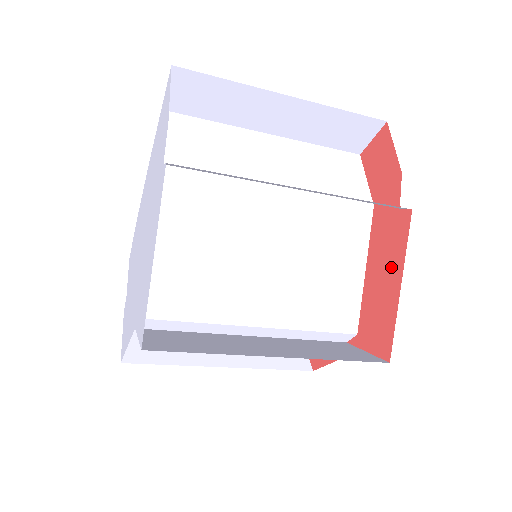
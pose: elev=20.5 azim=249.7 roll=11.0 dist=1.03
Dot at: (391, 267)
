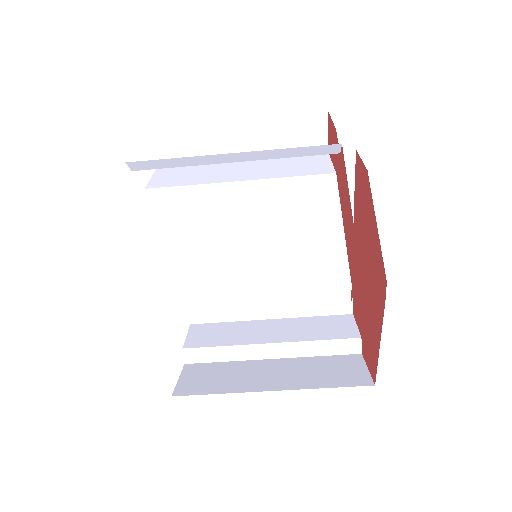
Dot at: (346, 200)
